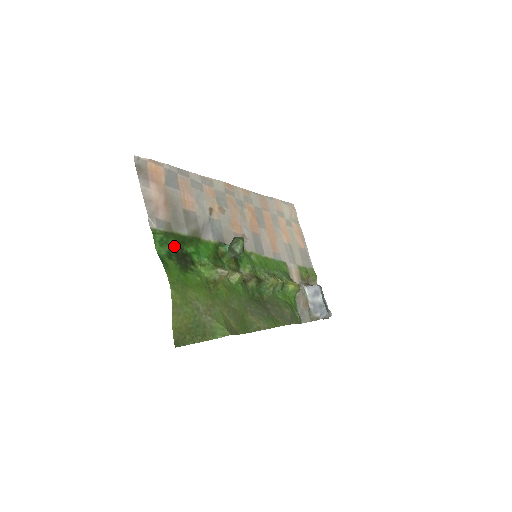
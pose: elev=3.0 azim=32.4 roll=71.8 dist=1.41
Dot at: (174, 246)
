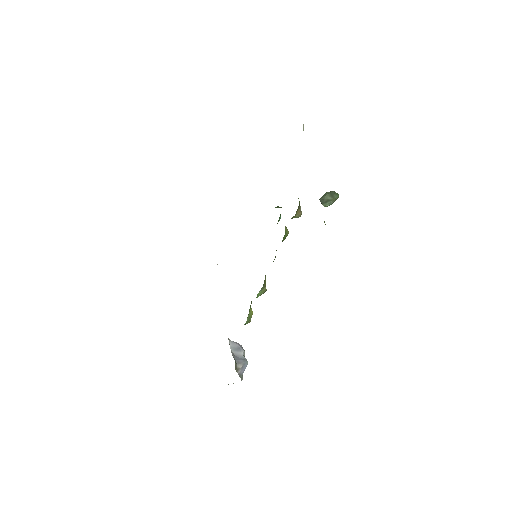
Dot at: occluded
